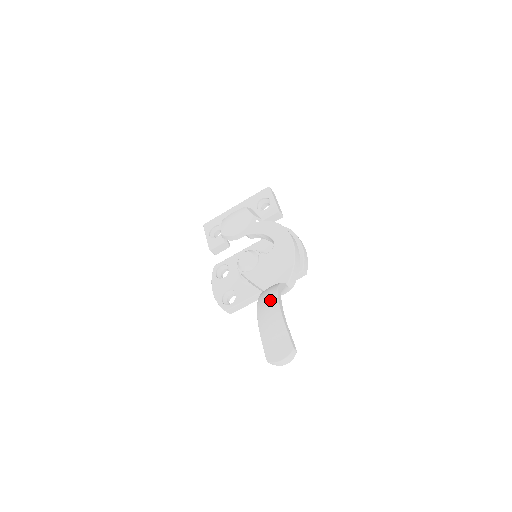
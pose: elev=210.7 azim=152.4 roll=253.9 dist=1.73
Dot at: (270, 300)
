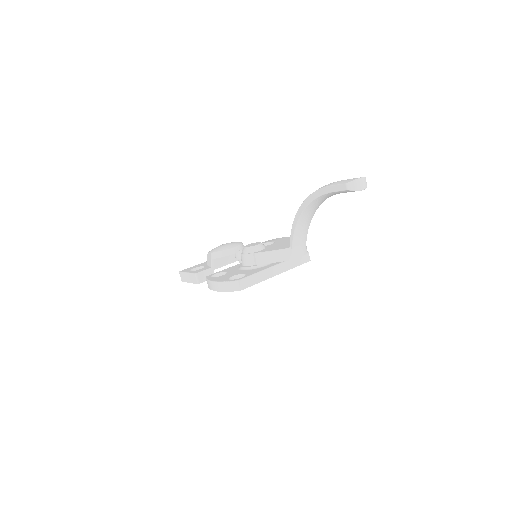
Dot at: occluded
